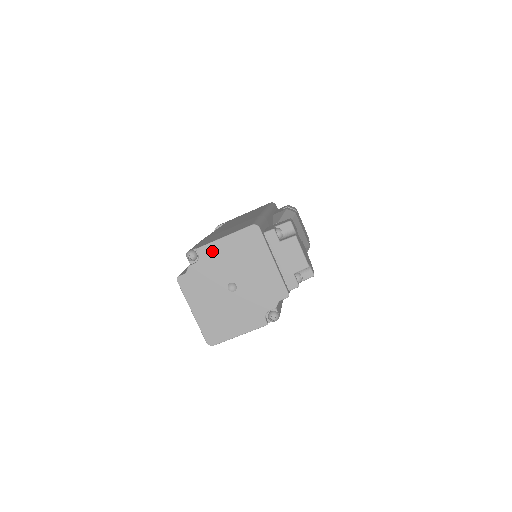
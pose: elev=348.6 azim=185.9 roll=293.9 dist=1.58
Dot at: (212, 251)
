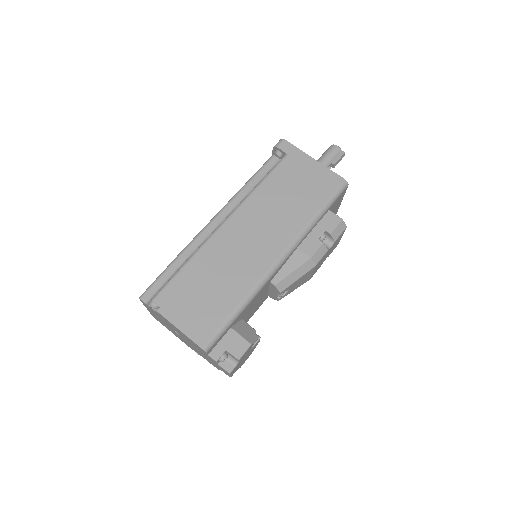
Dot at: (168, 322)
